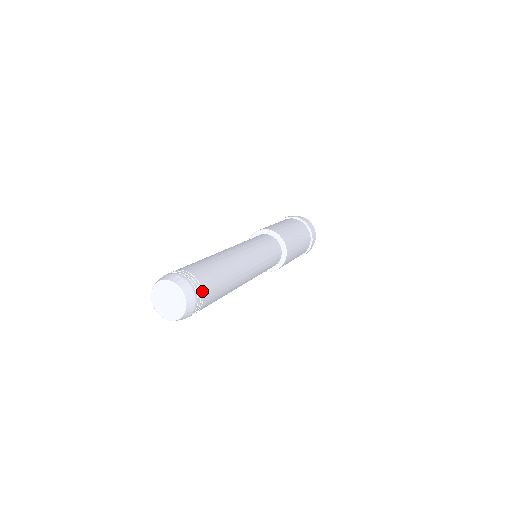
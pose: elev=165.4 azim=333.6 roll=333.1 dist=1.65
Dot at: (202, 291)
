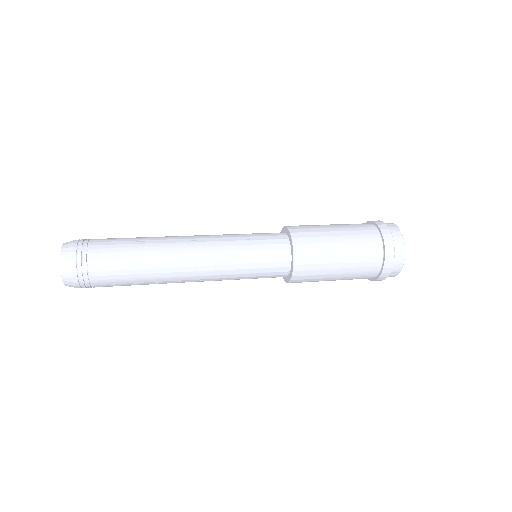
Dot at: (88, 266)
